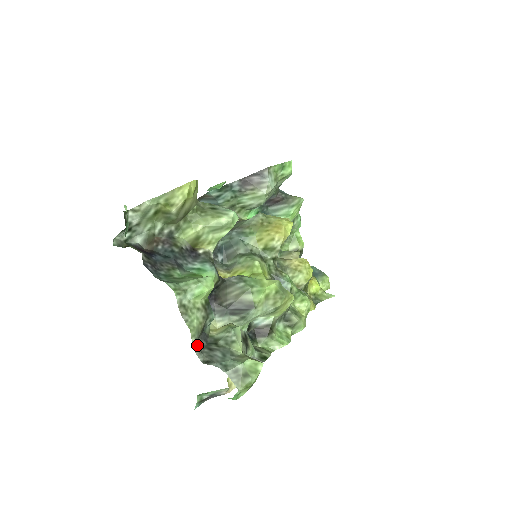
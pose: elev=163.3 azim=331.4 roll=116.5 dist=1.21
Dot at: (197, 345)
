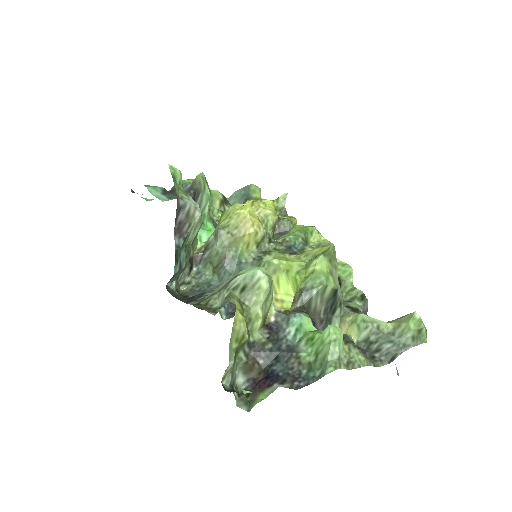
Dot at: (373, 362)
